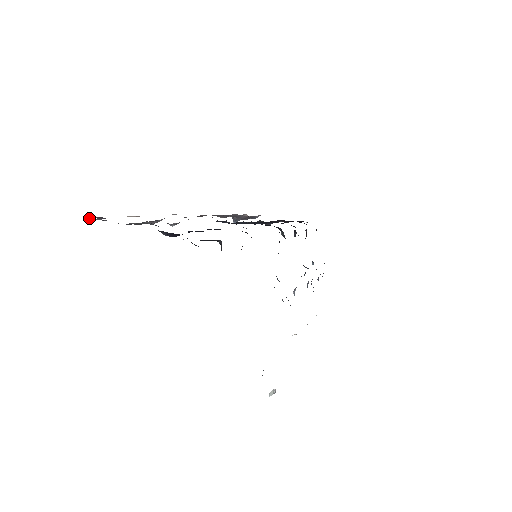
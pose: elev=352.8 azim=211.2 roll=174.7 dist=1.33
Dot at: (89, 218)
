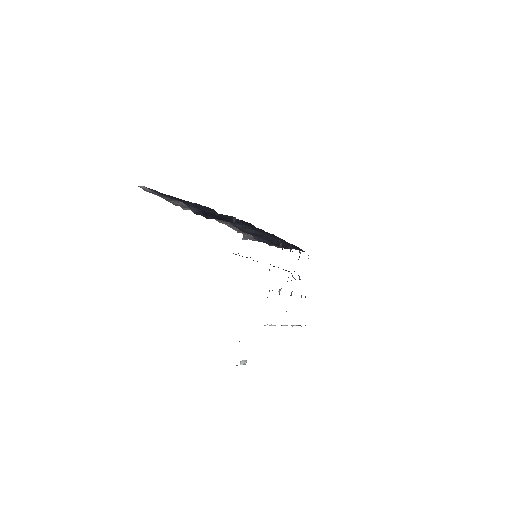
Dot at: (141, 186)
